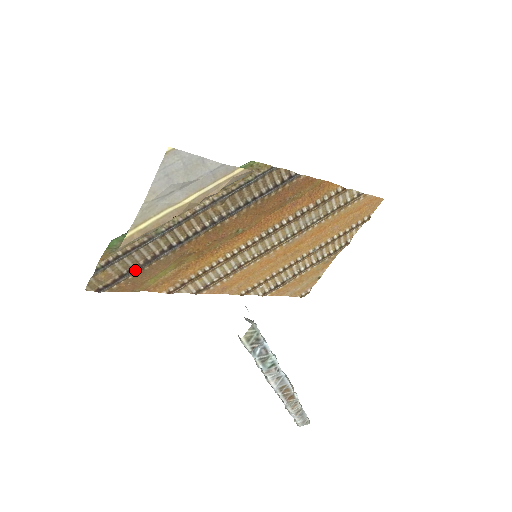
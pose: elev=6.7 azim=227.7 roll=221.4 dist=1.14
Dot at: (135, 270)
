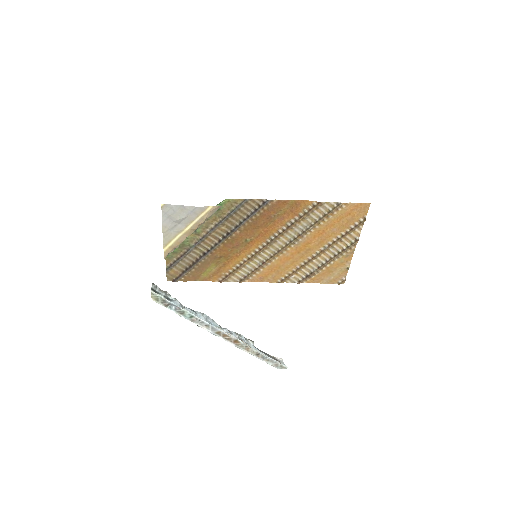
Dot at: (189, 268)
